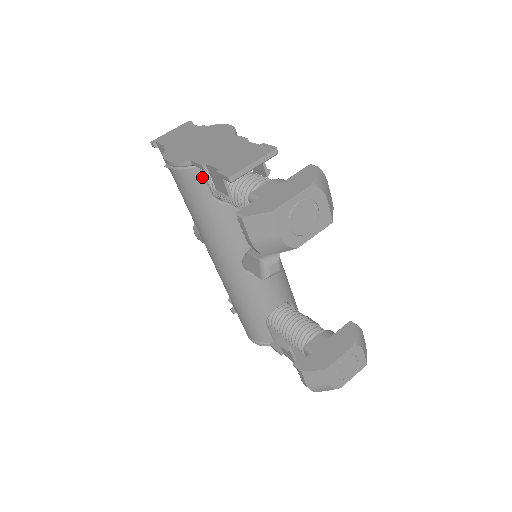
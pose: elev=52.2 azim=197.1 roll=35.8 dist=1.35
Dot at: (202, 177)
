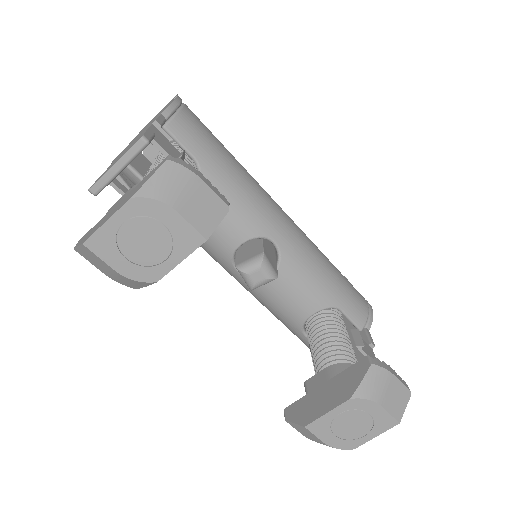
Dot at: (136, 176)
